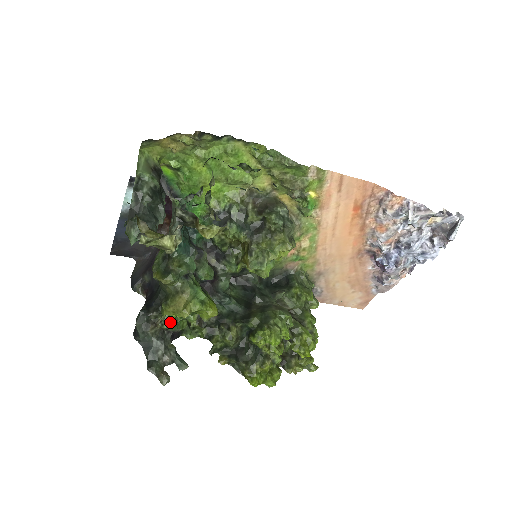
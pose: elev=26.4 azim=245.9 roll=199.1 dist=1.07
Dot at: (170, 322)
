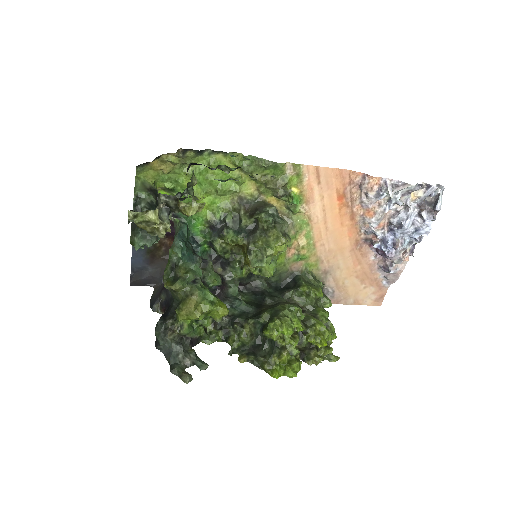
Dot at: (186, 327)
